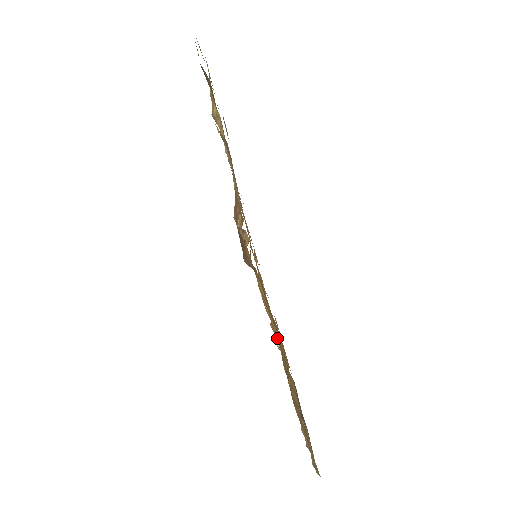
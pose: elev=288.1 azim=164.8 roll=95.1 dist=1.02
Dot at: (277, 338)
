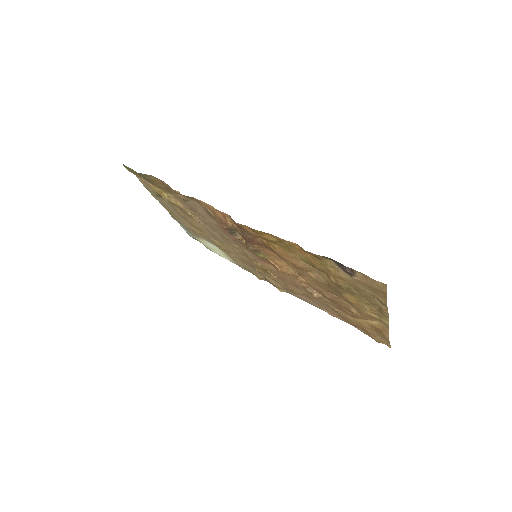
Dot at: (308, 279)
